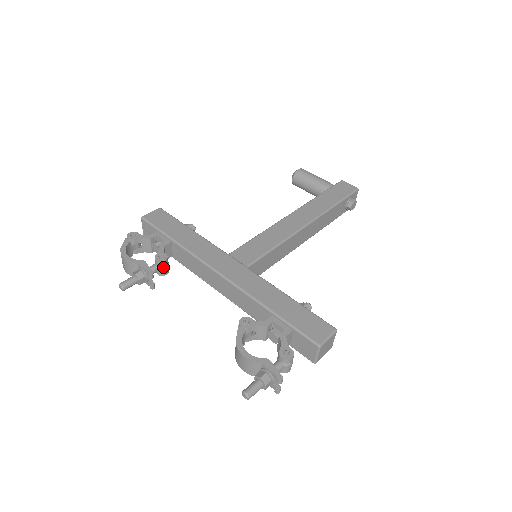
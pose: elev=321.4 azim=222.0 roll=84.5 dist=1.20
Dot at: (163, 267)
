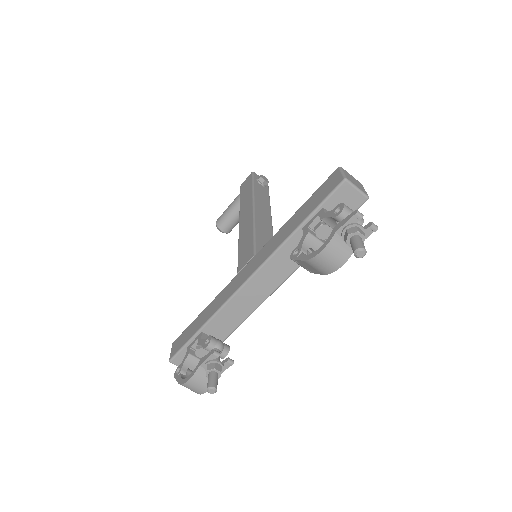
Dot at: (218, 345)
